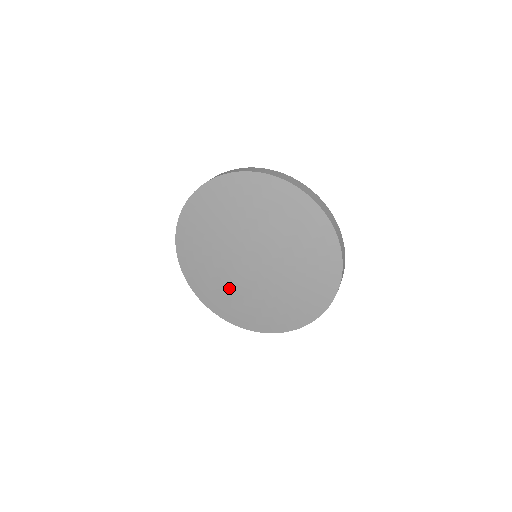
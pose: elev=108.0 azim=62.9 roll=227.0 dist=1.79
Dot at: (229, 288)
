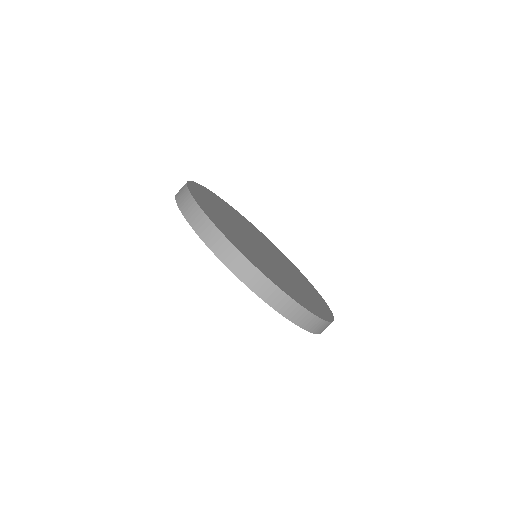
Dot at: occluded
